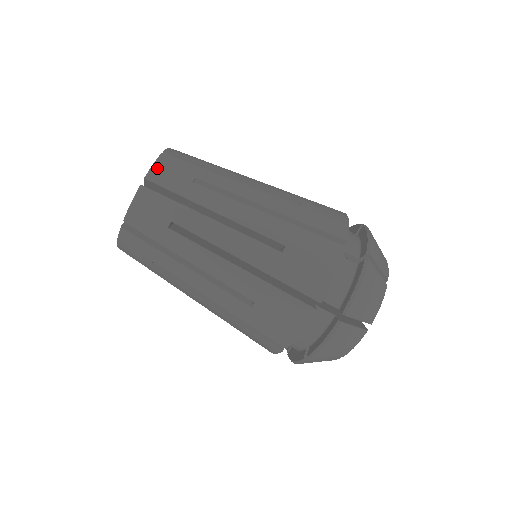
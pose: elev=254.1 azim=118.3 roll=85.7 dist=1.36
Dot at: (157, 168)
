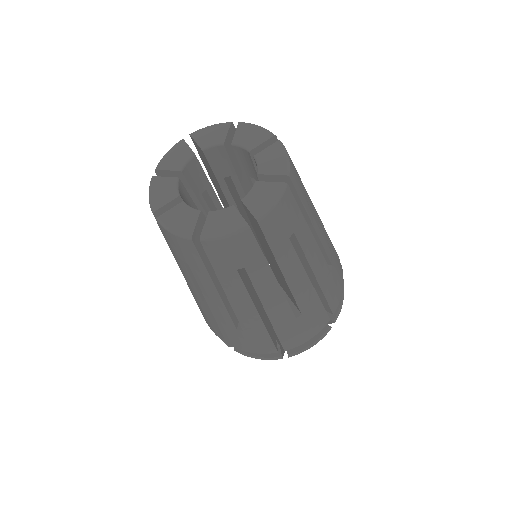
Dot at: (292, 164)
